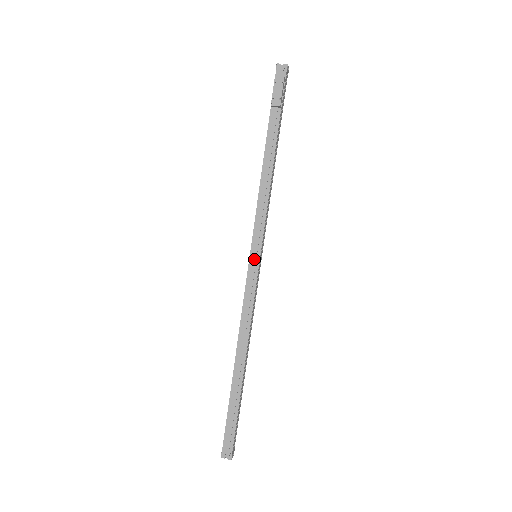
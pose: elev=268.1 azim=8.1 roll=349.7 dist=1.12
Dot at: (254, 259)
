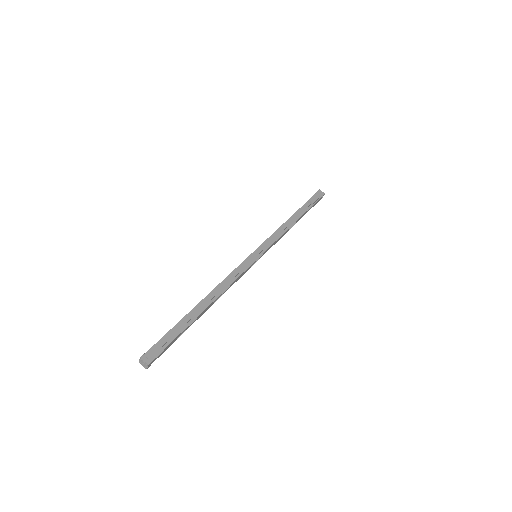
Dot at: (256, 254)
